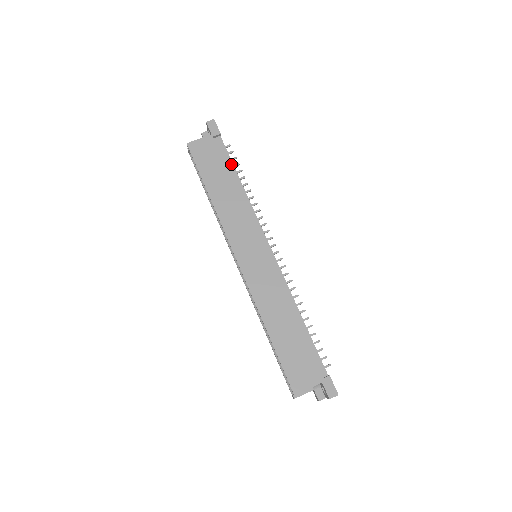
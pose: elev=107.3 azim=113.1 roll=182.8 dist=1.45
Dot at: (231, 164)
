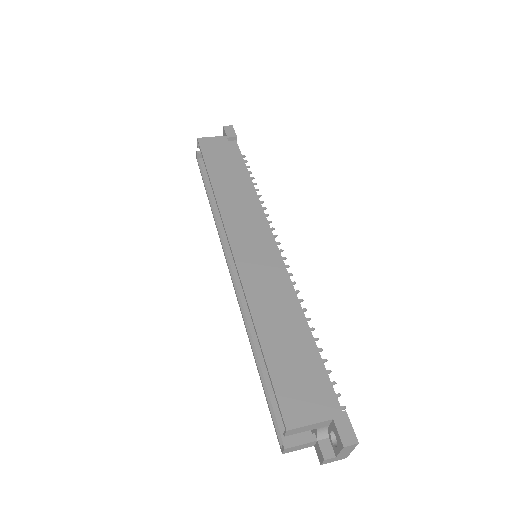
Dot at: (243, 163)
